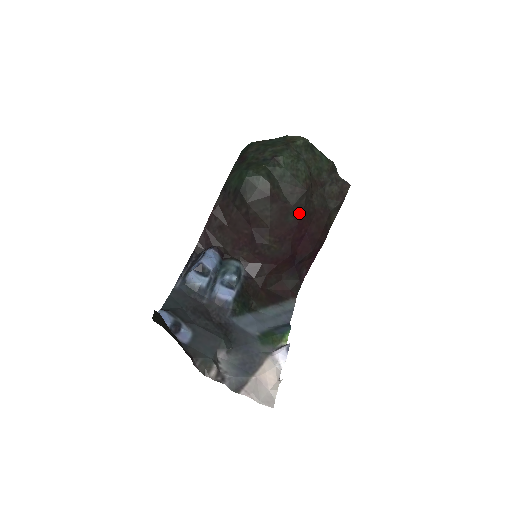
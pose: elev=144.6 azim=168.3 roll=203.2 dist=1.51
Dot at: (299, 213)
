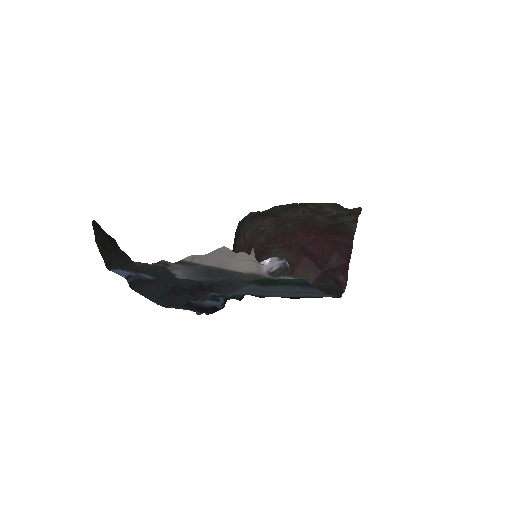
Dot at: (299, 222)
